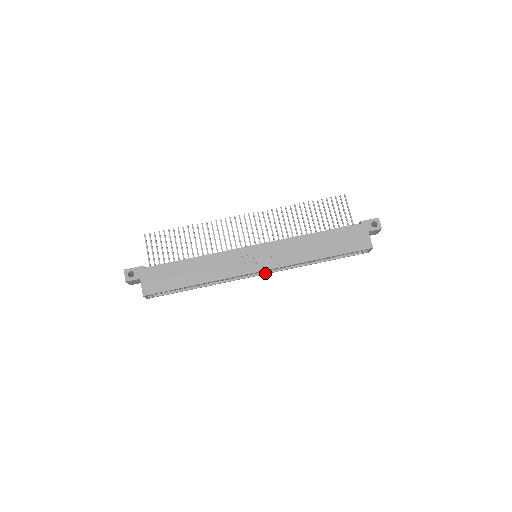
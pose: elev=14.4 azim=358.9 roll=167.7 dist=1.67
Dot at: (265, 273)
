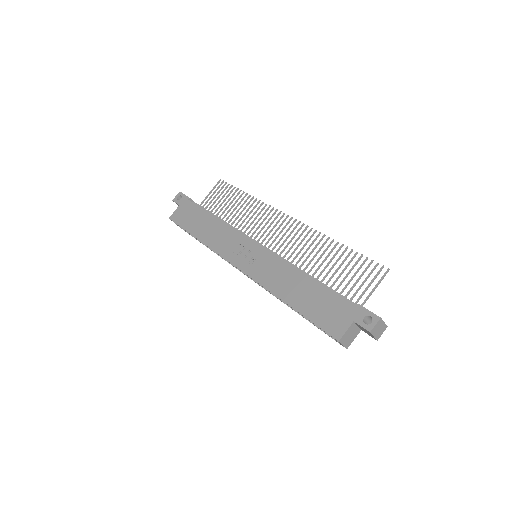
Dot at: occluded
